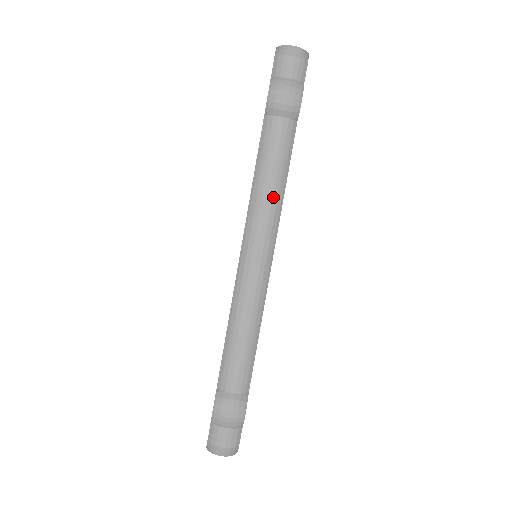
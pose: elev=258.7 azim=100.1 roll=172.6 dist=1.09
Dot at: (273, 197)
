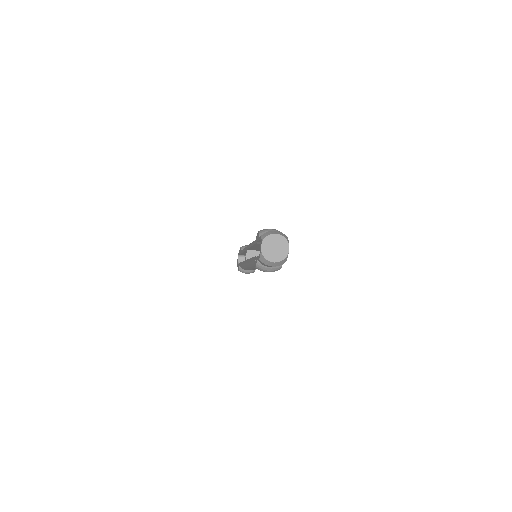
Dot at: occluded
